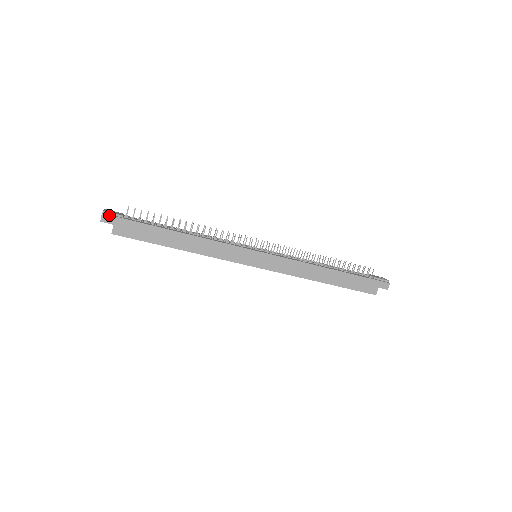
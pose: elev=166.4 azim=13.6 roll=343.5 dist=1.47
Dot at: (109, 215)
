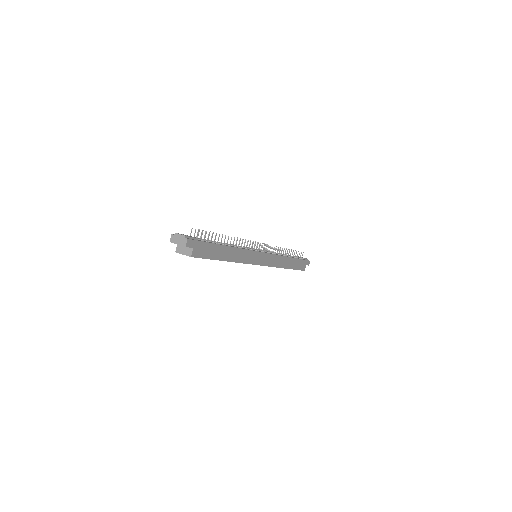
Dot at: (191, 239)
